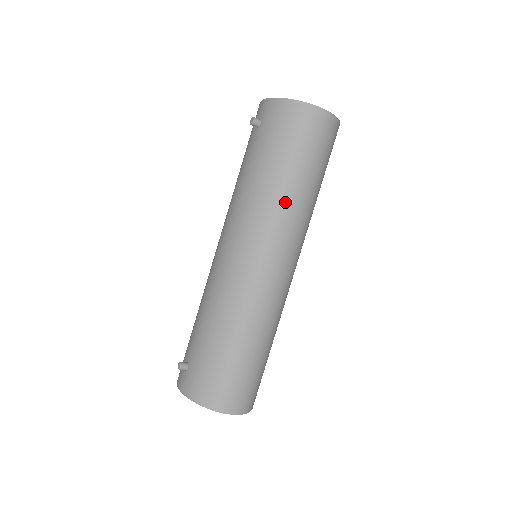
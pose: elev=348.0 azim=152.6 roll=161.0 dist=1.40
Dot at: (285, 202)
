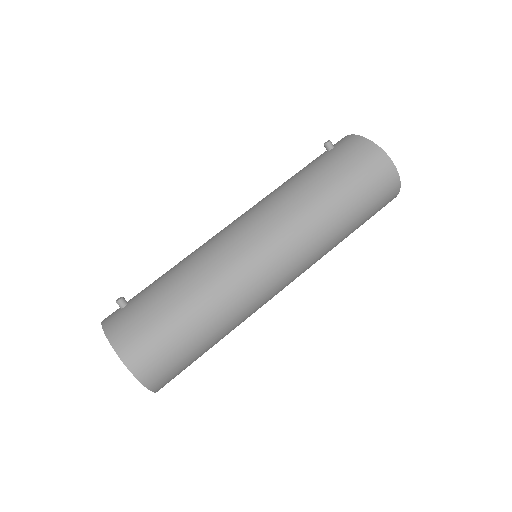
Dot at: (314, 213)
